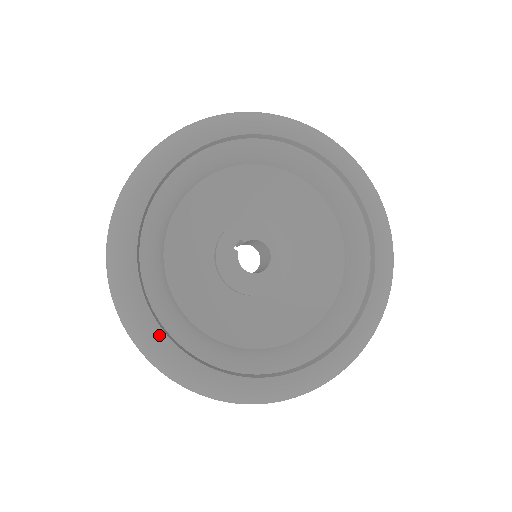
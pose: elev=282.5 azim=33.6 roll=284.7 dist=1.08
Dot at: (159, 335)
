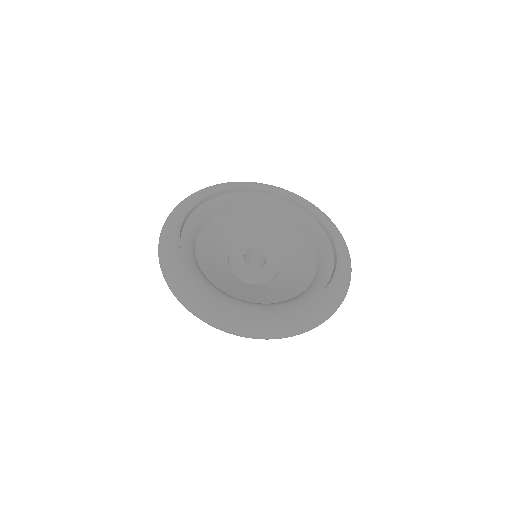
Dot at: (176, 247)
